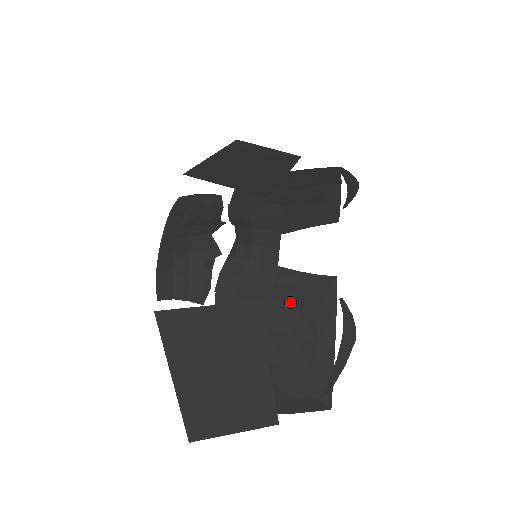
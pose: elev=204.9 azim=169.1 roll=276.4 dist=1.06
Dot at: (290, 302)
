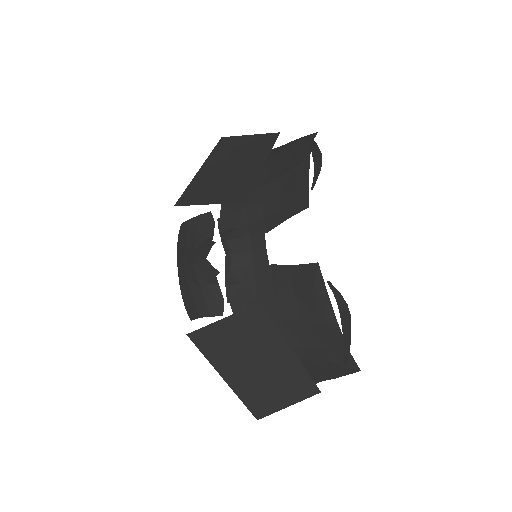
Dot at: (289, 294)
